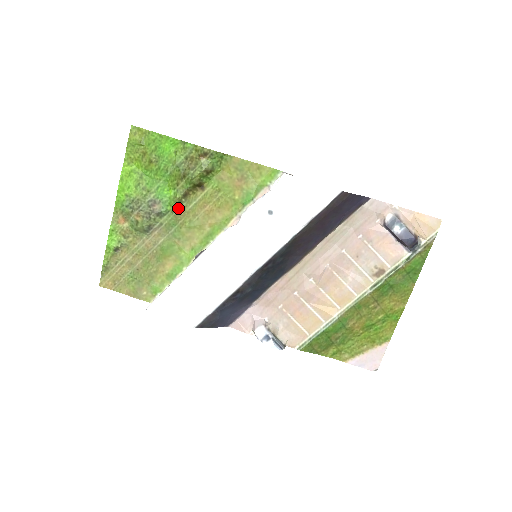
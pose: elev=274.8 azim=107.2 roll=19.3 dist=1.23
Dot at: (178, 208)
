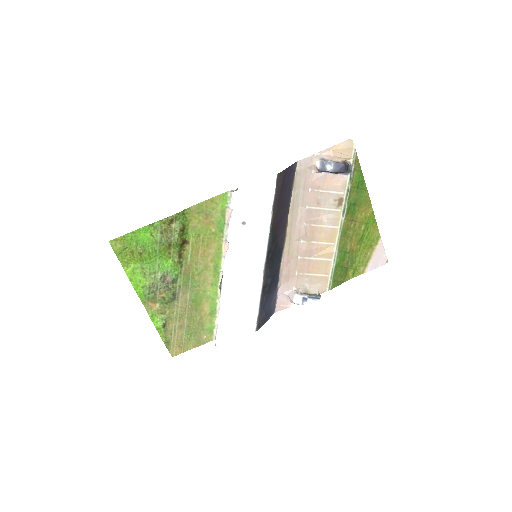
Dot at: (182, 268)
